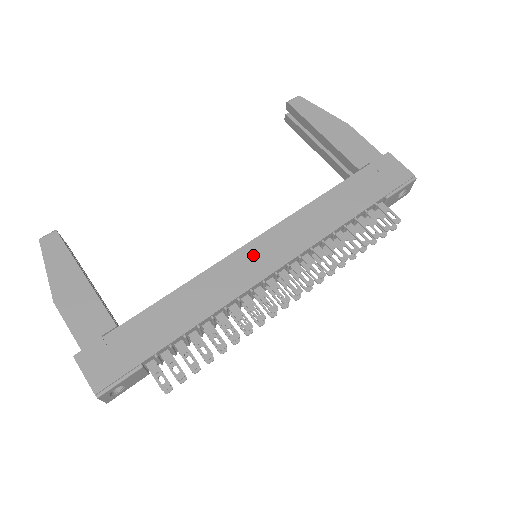
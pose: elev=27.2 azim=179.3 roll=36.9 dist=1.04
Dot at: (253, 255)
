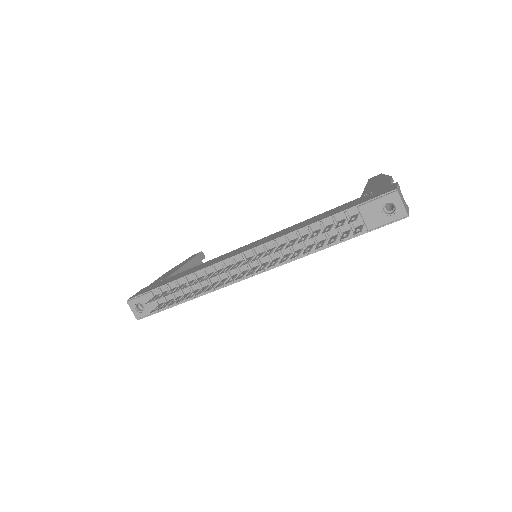
Dot at: (245, 247)
